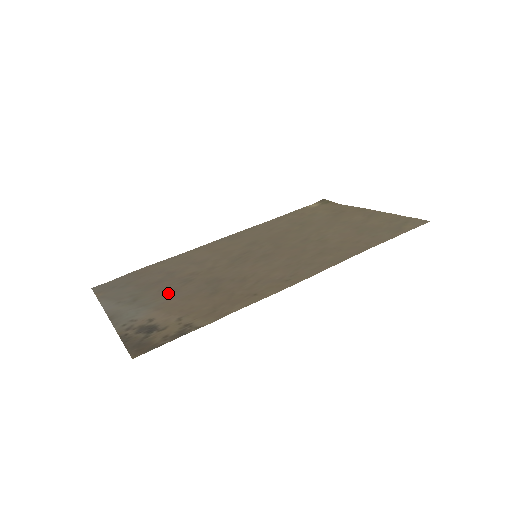
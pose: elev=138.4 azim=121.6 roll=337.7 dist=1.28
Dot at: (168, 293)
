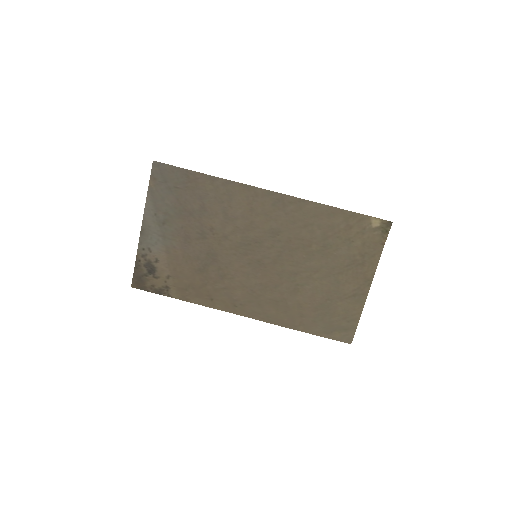
Dot at: (184, 238)
